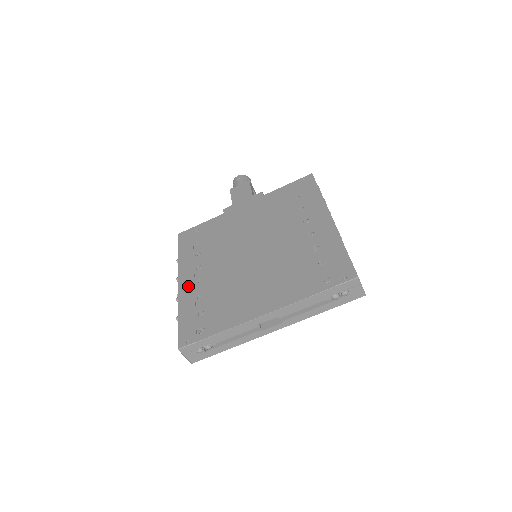
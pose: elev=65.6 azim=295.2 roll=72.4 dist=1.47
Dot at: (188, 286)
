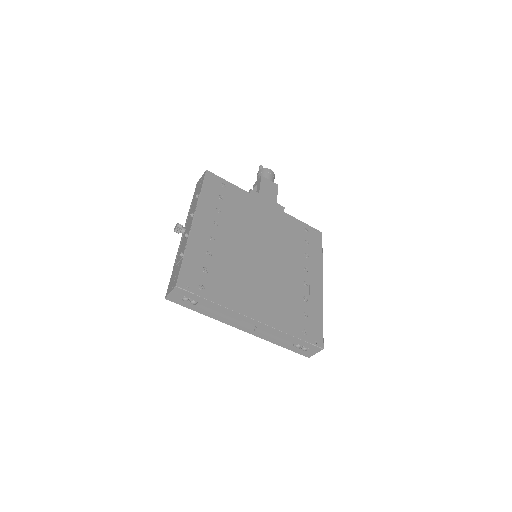
Dot at: (202, 233)
